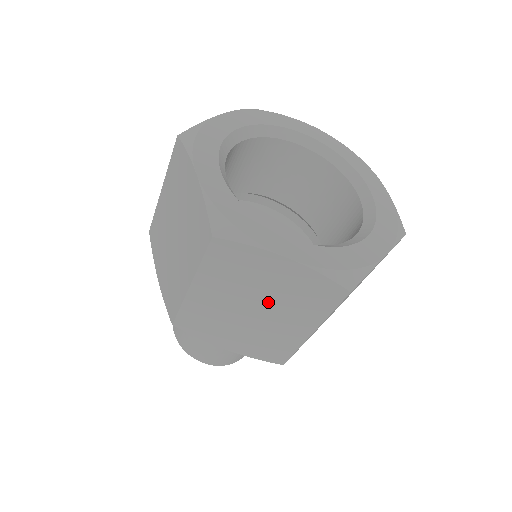
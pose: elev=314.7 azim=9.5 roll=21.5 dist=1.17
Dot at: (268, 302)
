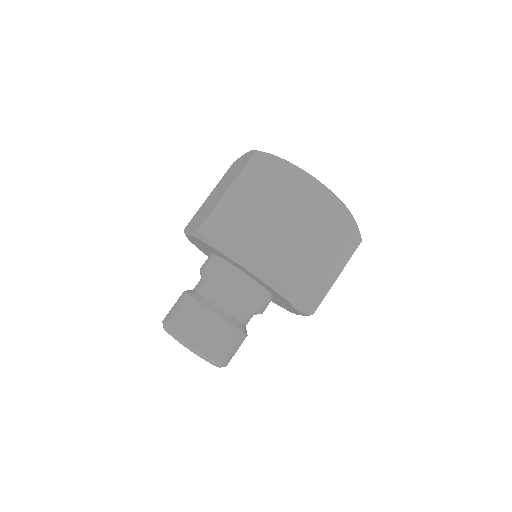
Dot at: (277, 204)
